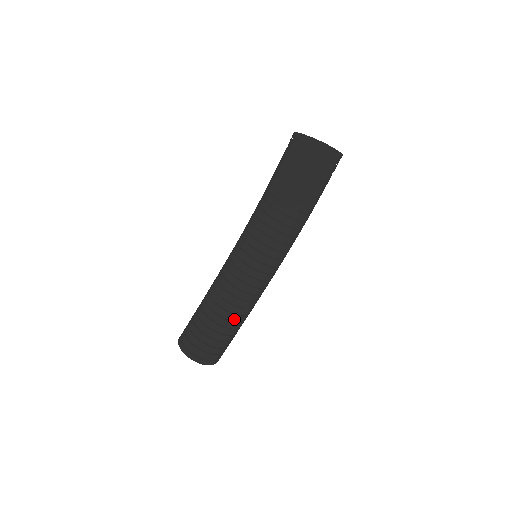
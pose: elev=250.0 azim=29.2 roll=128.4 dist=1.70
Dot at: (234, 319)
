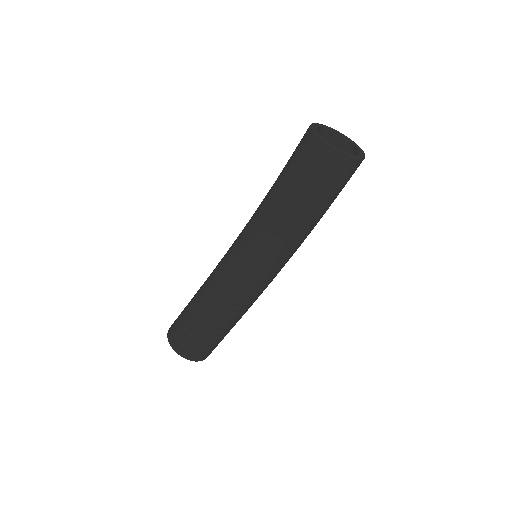
Dot at: (226, 321)
